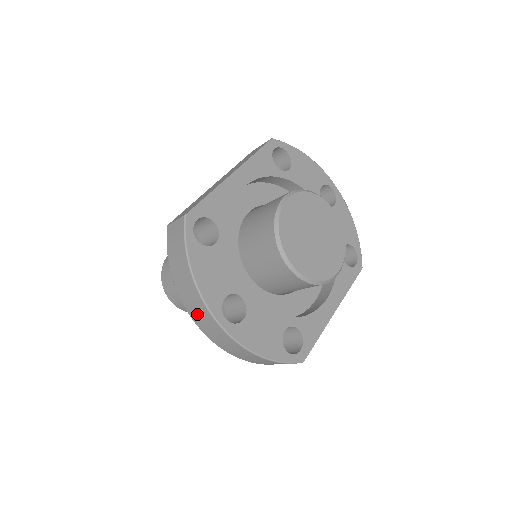
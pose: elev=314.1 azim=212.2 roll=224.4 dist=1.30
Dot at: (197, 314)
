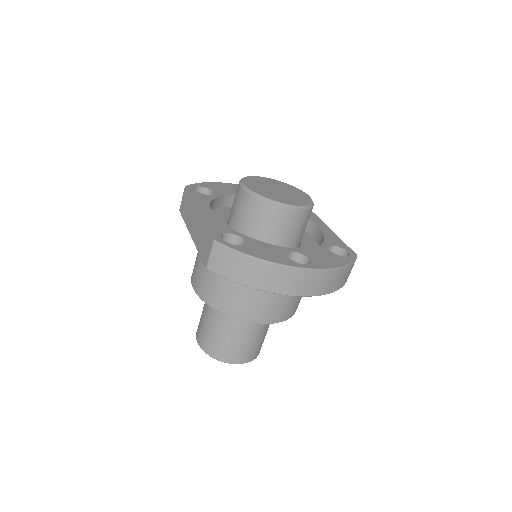
Dot at: (287, 284)
